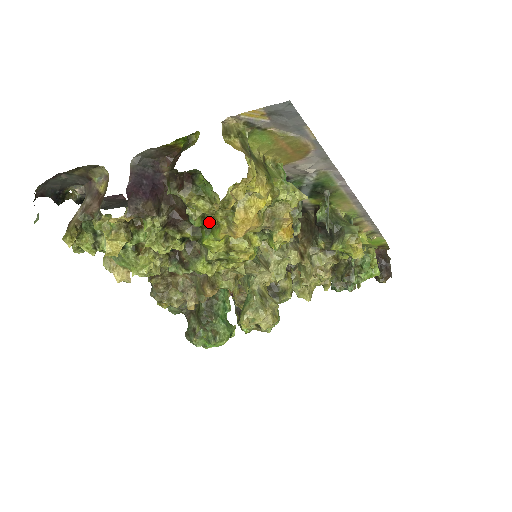
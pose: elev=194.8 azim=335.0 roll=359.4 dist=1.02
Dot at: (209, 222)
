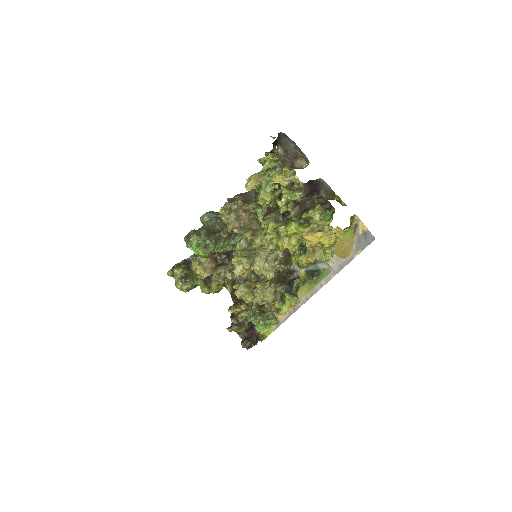
Dot at: (304, 222)
